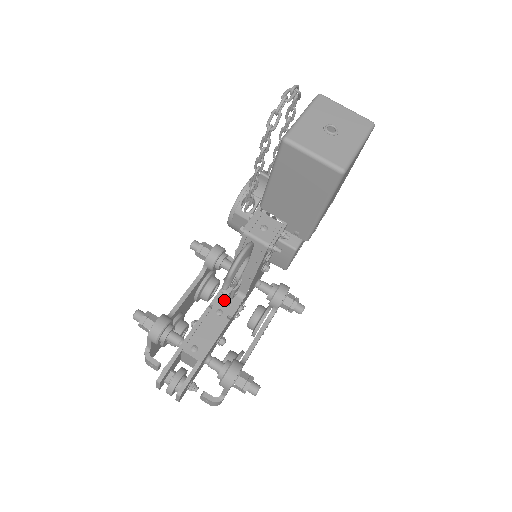
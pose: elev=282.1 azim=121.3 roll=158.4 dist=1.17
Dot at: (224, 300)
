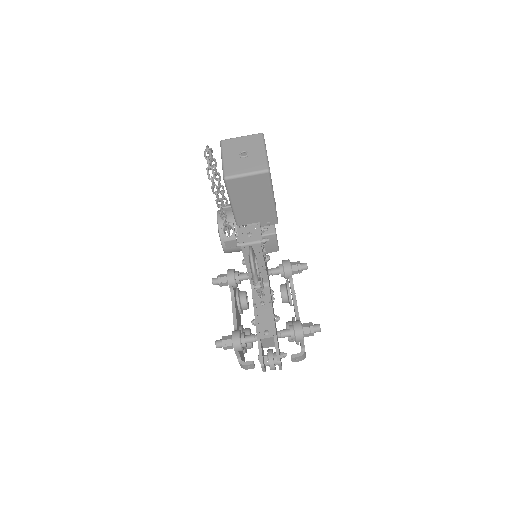
Dot at: occluded
